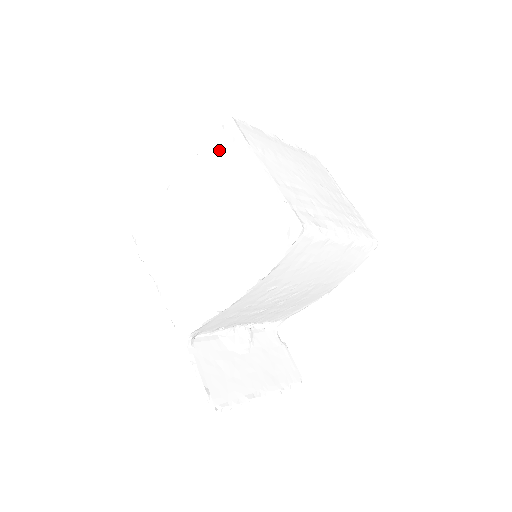
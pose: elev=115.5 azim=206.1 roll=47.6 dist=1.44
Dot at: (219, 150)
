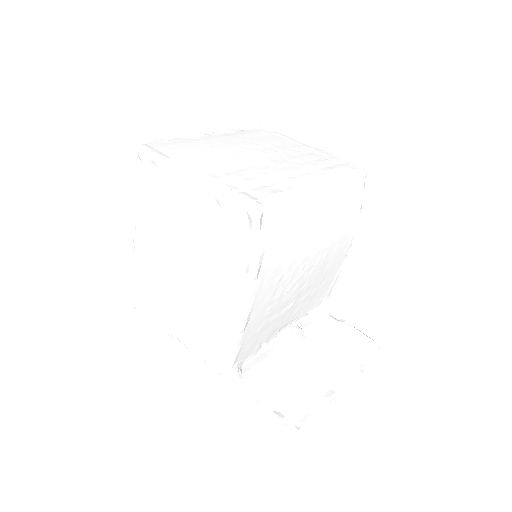
Dot at: (149, 181)
